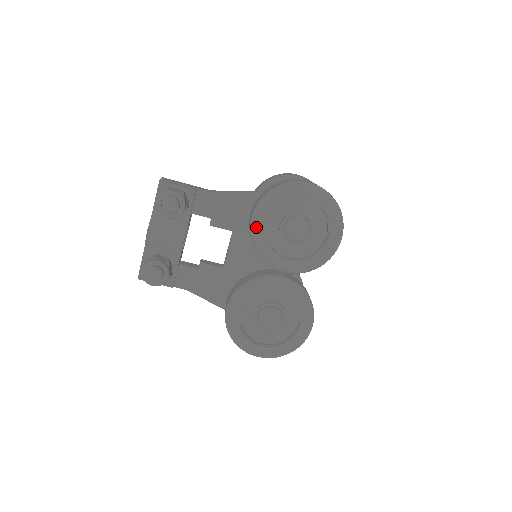
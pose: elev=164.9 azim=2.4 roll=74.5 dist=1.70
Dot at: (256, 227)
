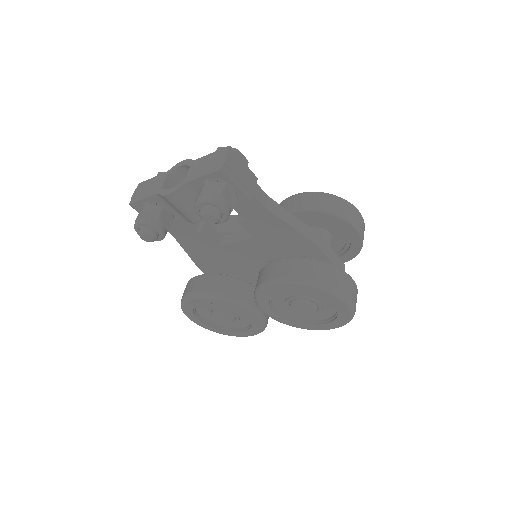
Dot at: (272, 288)
